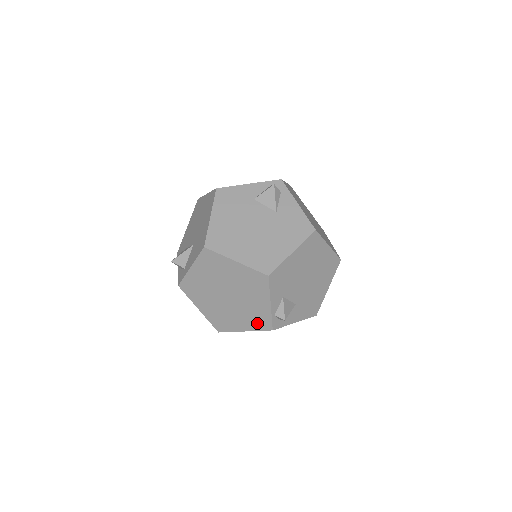
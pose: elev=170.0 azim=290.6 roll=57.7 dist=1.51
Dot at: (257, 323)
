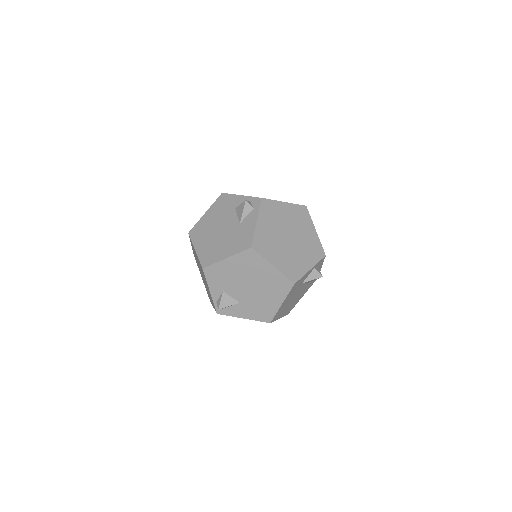
Dot at: occluded
